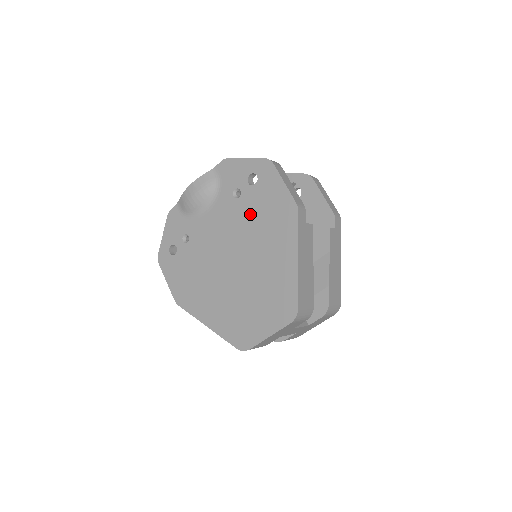
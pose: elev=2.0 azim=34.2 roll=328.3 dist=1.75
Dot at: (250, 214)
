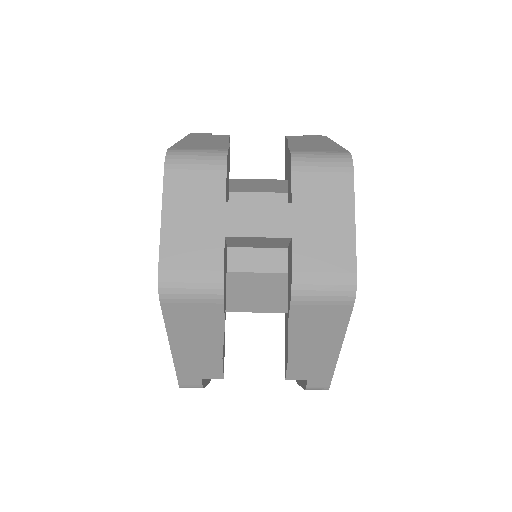
Dot at: occluded
